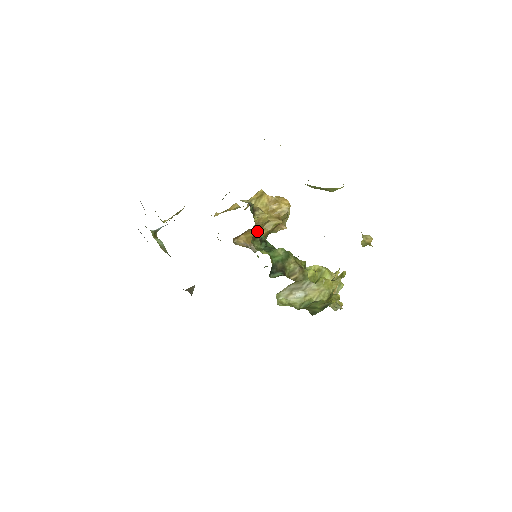
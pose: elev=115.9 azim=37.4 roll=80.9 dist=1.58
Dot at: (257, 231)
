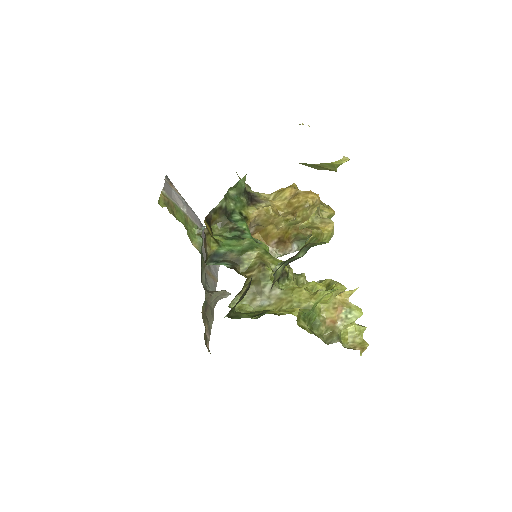
Dot at: (236, 219)
